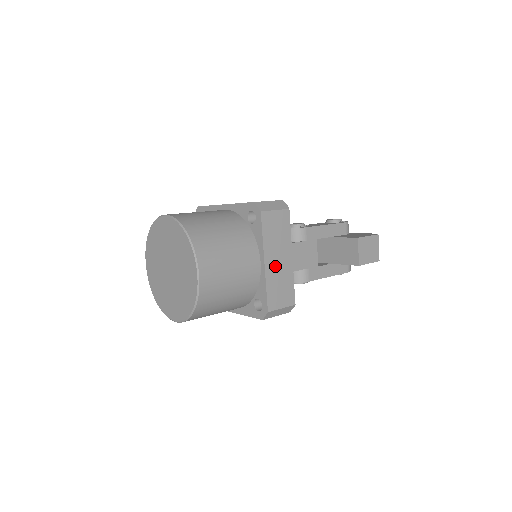
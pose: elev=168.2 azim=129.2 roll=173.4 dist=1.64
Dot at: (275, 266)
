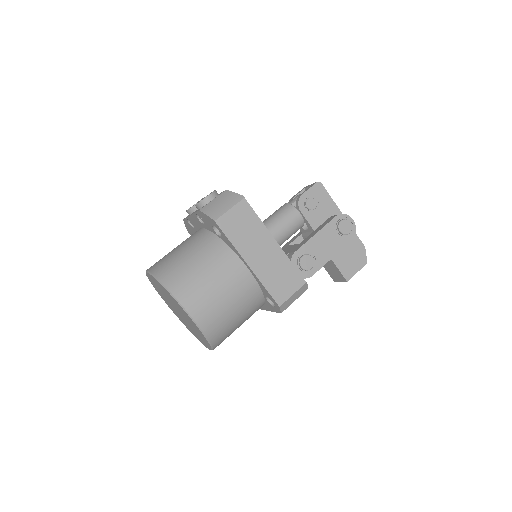
Dot at: occluded
